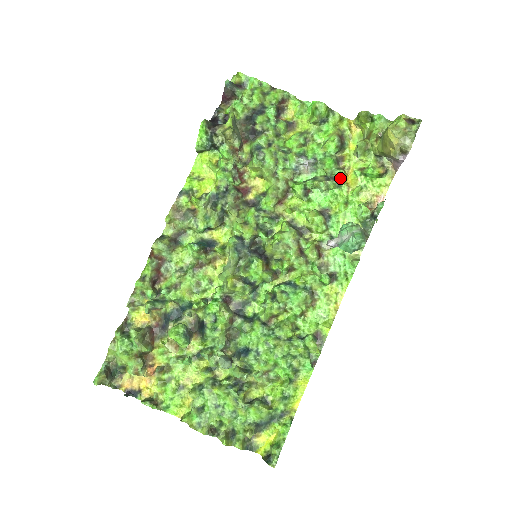
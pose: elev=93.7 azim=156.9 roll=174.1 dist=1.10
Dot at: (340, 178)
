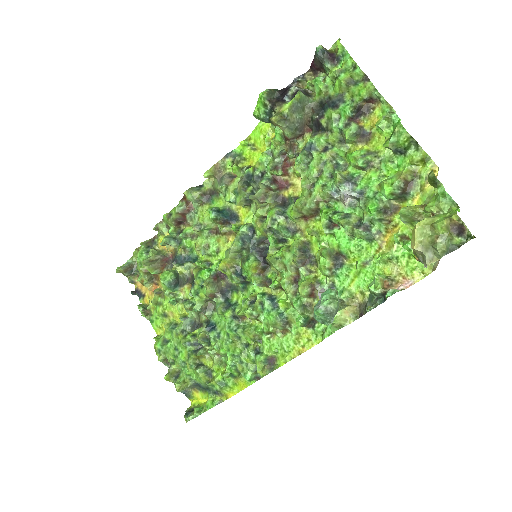
Dot at: (377, 231)
